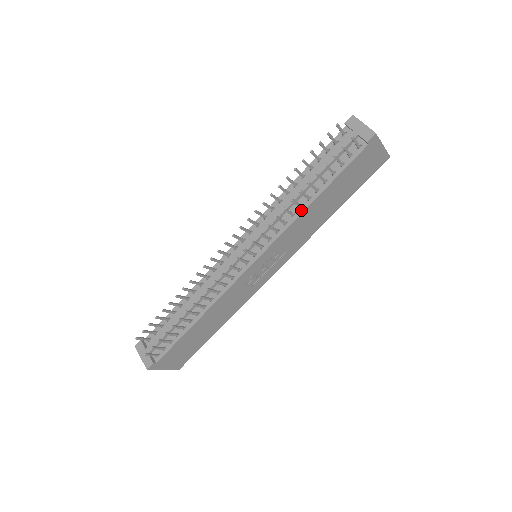
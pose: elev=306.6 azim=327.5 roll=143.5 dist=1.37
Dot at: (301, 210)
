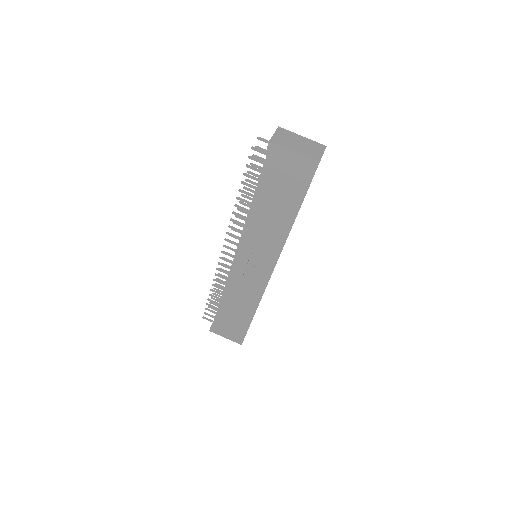
Dot at: (250, 215)
